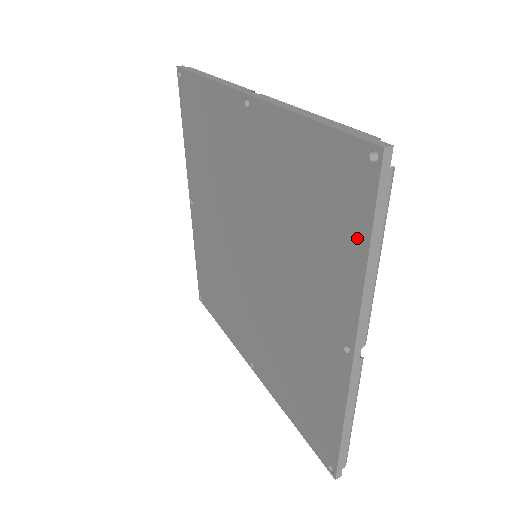
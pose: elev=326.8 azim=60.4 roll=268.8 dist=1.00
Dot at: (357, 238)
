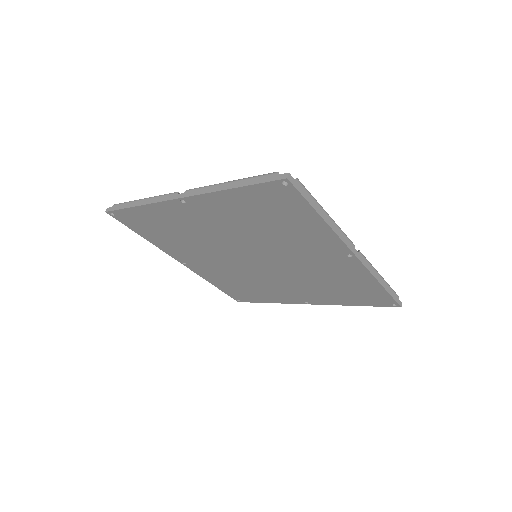
Dot at: (309, 215)
